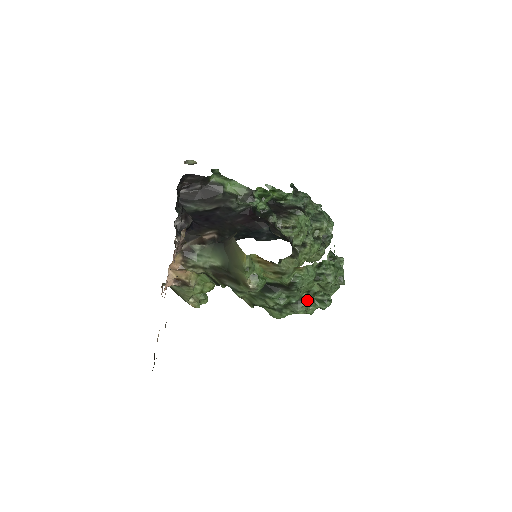
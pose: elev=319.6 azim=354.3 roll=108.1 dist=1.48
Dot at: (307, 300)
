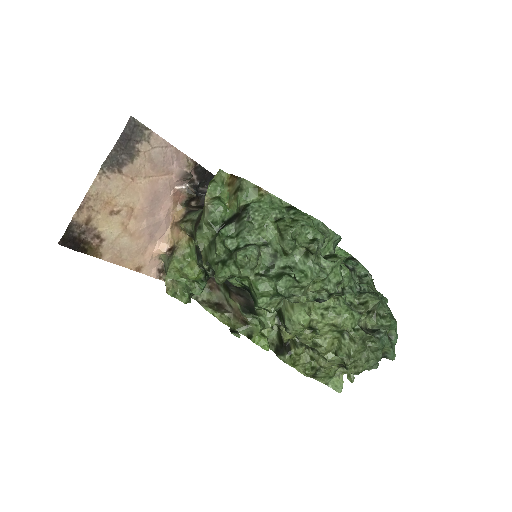
Dot at: (256, 247)
